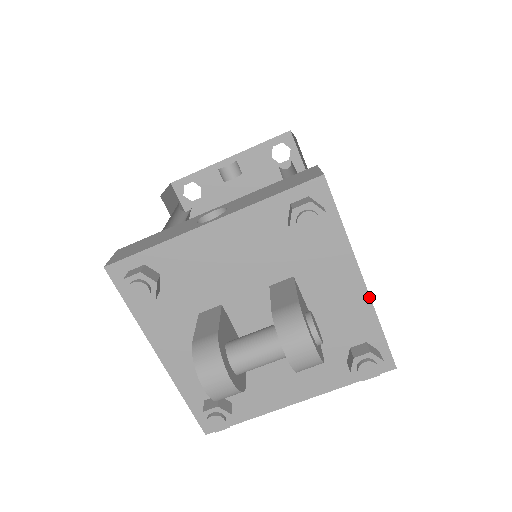
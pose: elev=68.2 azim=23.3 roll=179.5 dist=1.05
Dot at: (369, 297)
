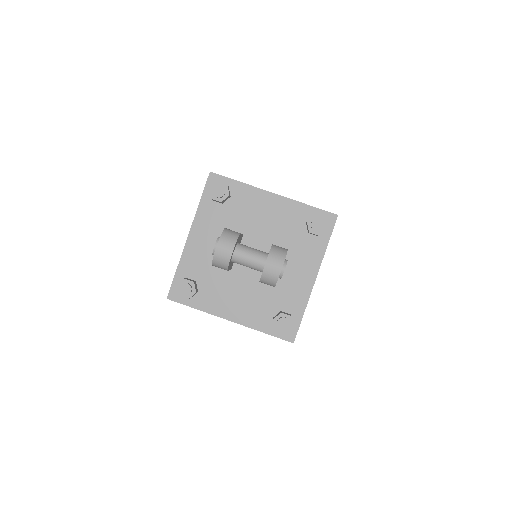
Dot at: (311, 291)
